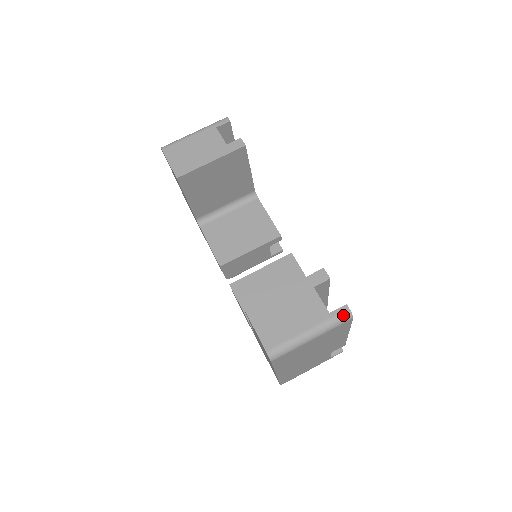
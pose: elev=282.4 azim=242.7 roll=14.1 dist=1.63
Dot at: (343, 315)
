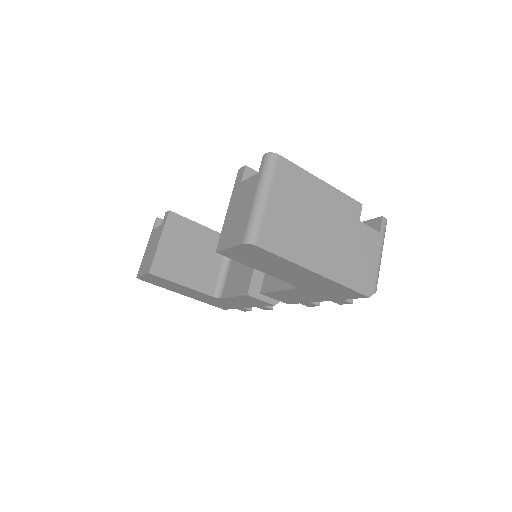
Dot at: (266, 161)
